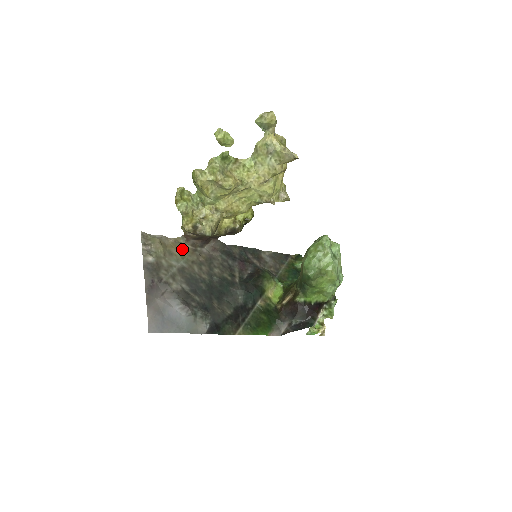
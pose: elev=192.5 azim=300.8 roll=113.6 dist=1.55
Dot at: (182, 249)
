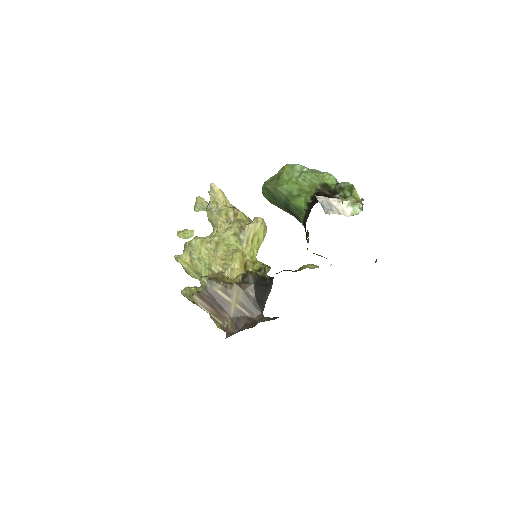
Dot at: occluded
